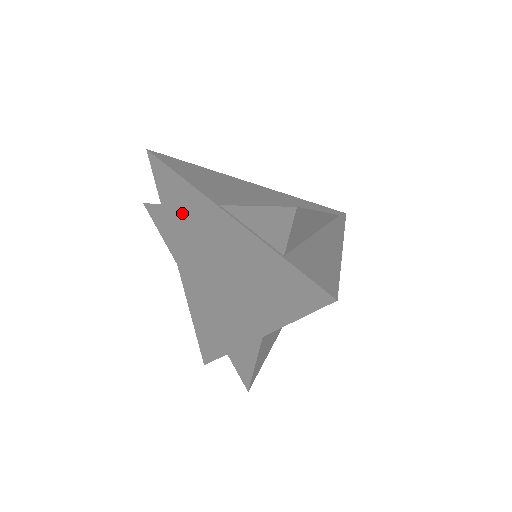
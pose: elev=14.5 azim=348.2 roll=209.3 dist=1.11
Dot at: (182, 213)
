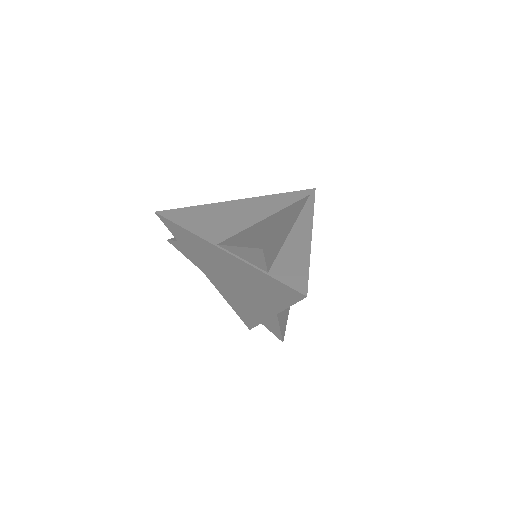
Dot at: (195, 248)
